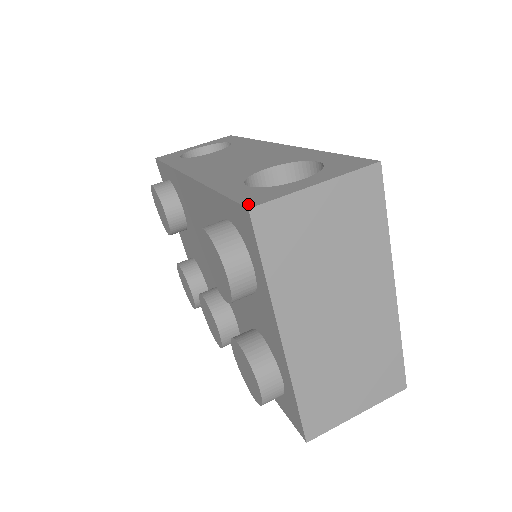
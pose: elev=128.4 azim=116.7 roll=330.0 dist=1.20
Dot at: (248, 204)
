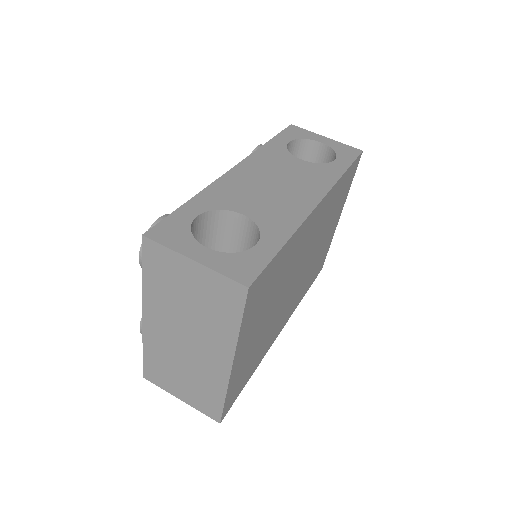
Dot at: (151, 231)
